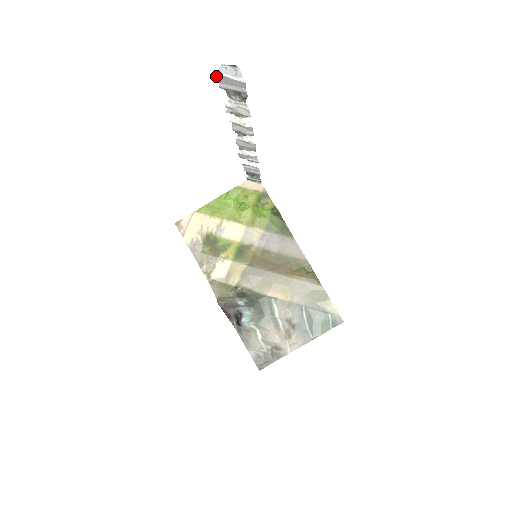
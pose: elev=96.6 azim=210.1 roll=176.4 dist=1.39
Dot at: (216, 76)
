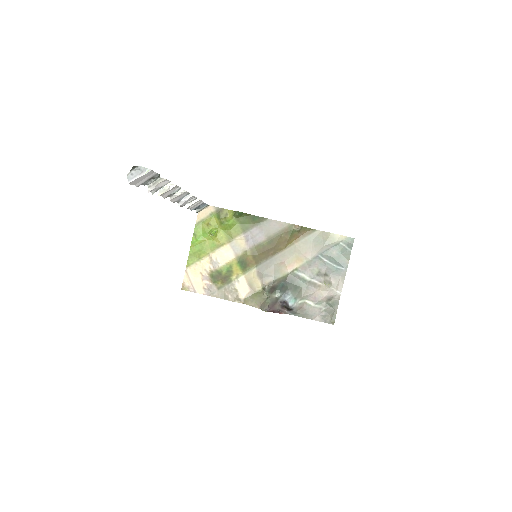
Dot at: (130, 184)
